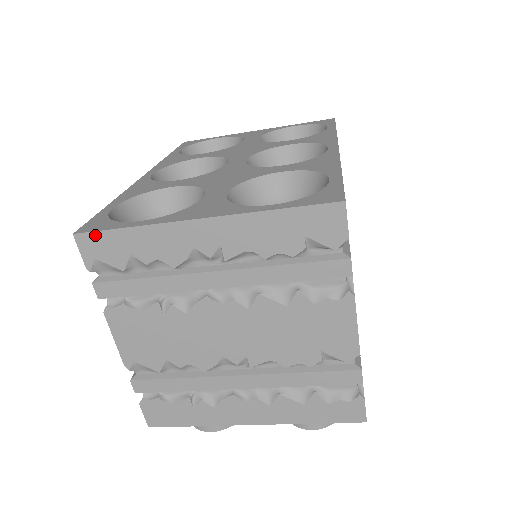
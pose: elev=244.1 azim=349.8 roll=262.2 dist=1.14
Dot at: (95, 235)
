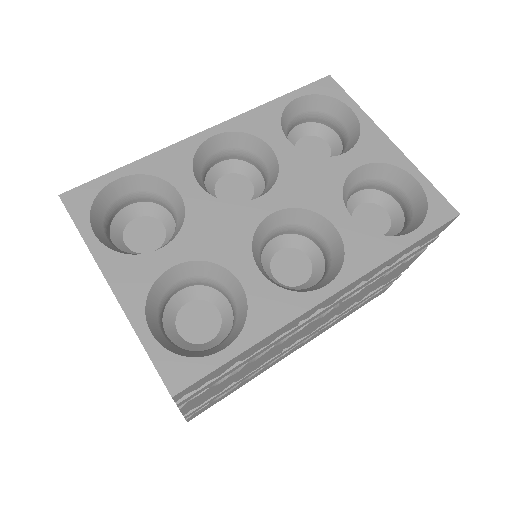
Dot at: (68, 212)
